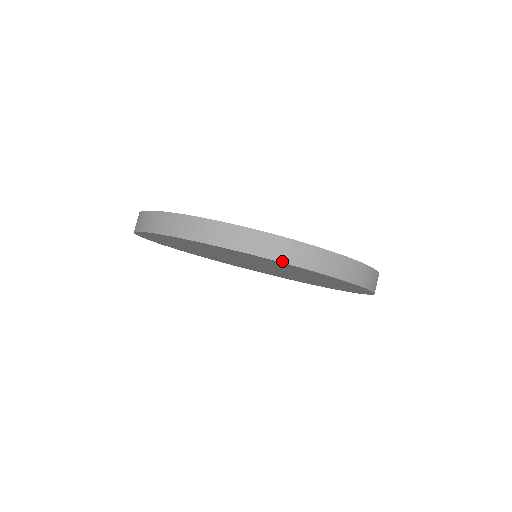
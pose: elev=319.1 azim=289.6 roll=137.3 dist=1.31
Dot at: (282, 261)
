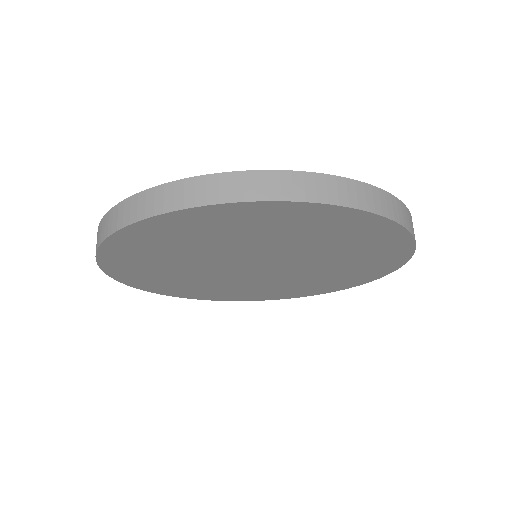
Dot at: (344, 205)
